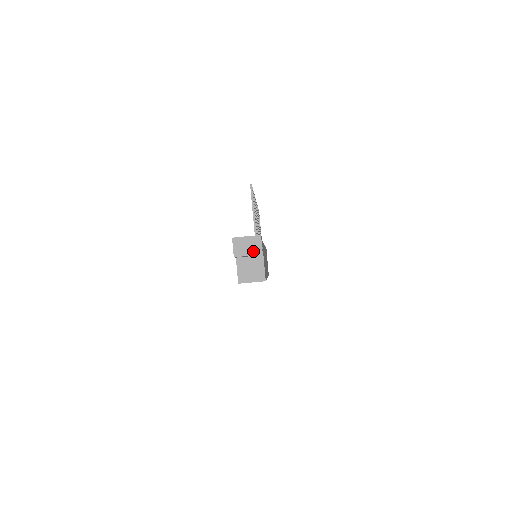
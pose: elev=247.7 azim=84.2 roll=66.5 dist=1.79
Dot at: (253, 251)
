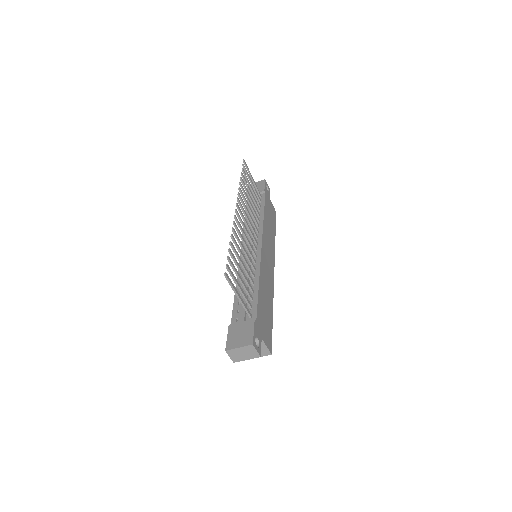
Dot at: (250, 356)
